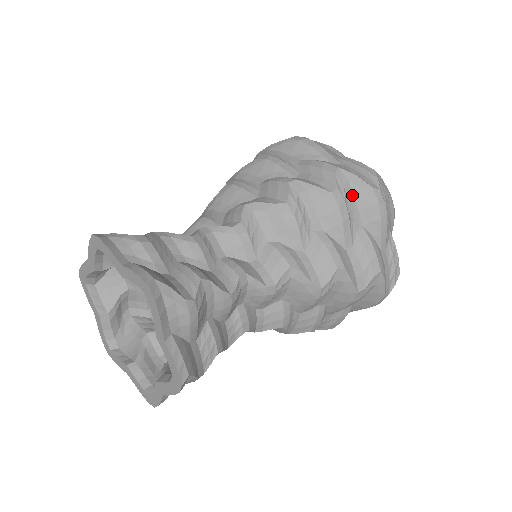
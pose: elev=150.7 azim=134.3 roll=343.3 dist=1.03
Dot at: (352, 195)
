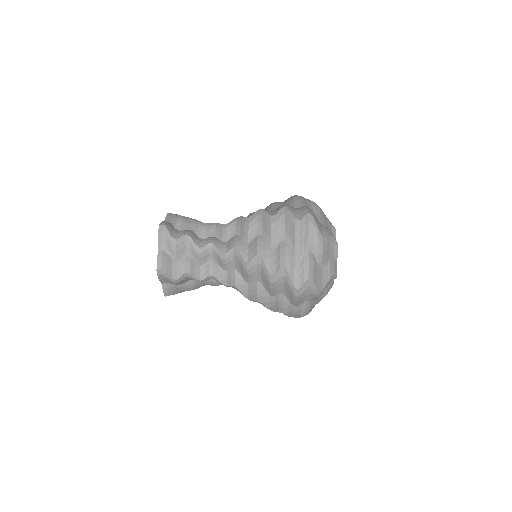
Dot at: (284, 221)
